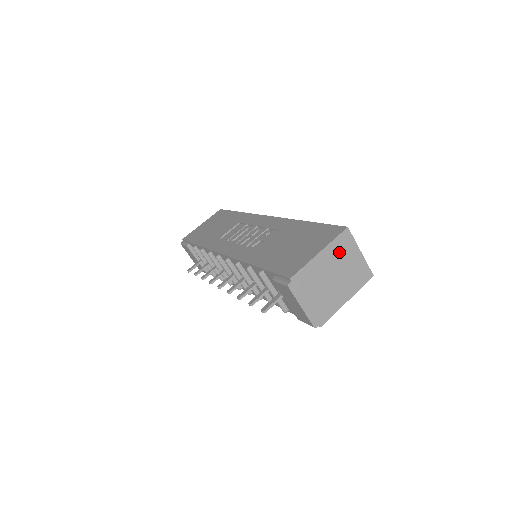
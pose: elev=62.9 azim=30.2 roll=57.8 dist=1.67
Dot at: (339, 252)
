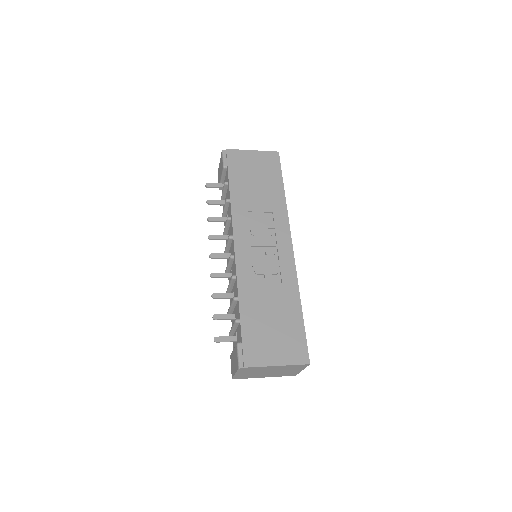
Dot at: (289, 368)
